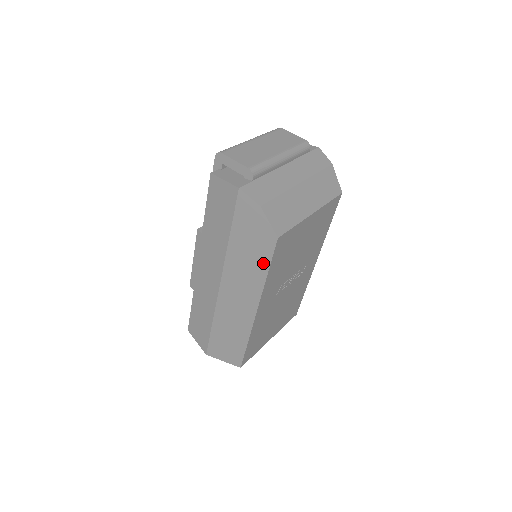
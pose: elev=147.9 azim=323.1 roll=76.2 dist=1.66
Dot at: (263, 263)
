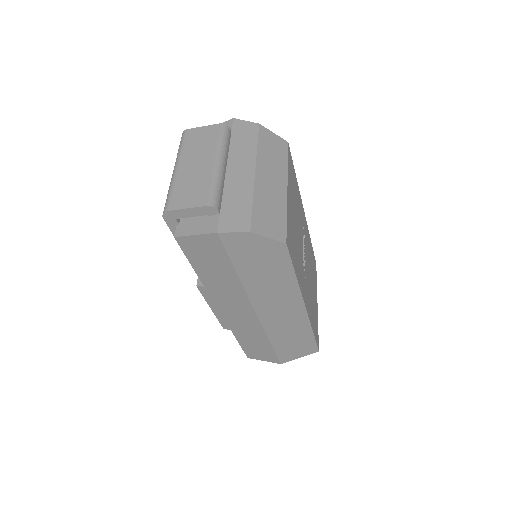
Dot at: (285, 271)
